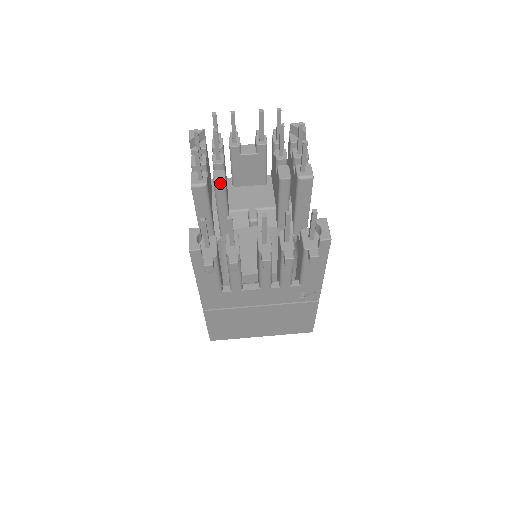
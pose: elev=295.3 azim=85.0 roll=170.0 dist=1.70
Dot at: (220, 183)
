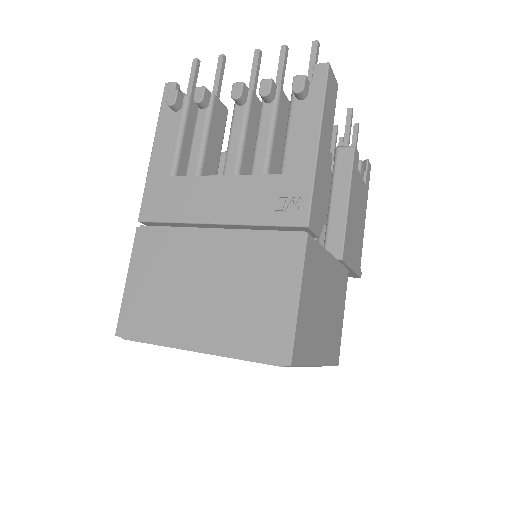
Dot at: occluded
